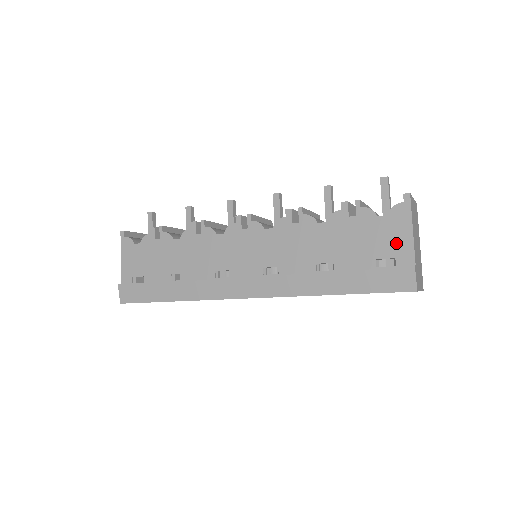
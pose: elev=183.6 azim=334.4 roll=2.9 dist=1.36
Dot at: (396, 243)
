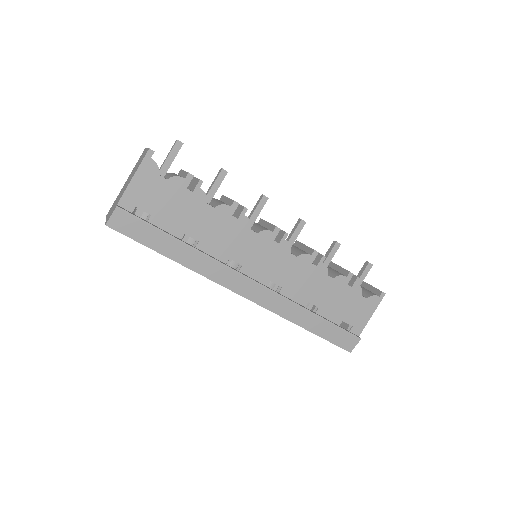
Dot at: (359, 318)
